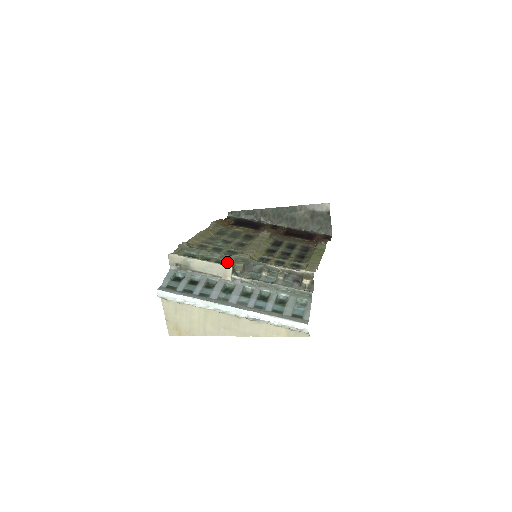
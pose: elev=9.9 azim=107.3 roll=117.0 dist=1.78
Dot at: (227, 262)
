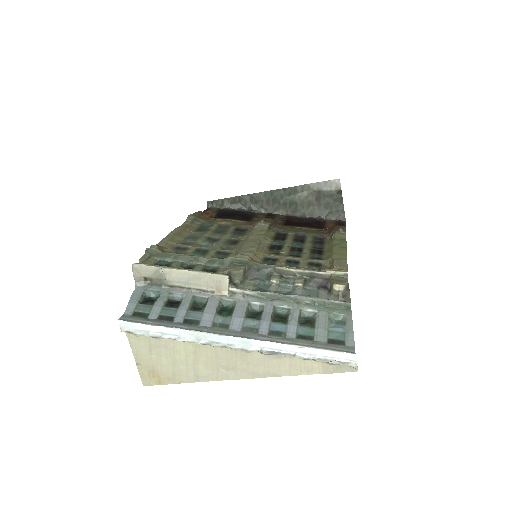
Dot at: (219, 269)
